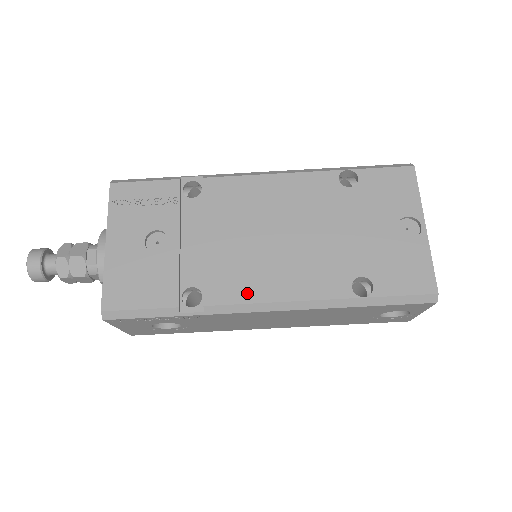
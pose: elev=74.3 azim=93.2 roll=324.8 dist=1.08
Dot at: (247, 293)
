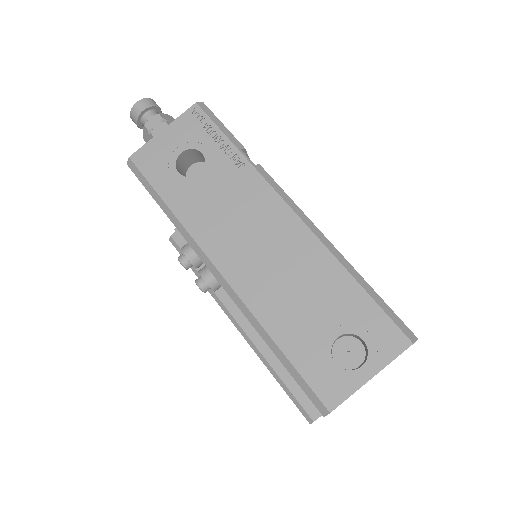
Dot at: occluded
